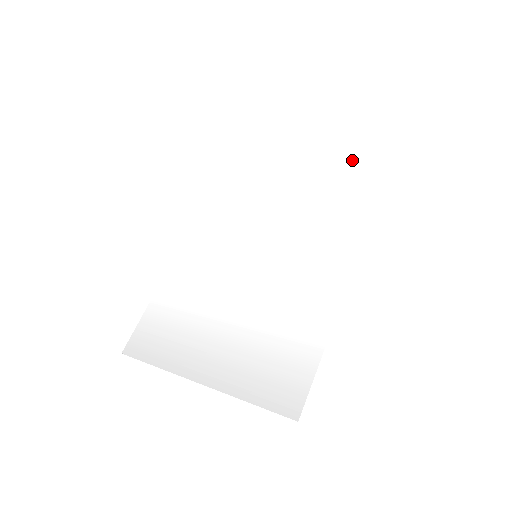
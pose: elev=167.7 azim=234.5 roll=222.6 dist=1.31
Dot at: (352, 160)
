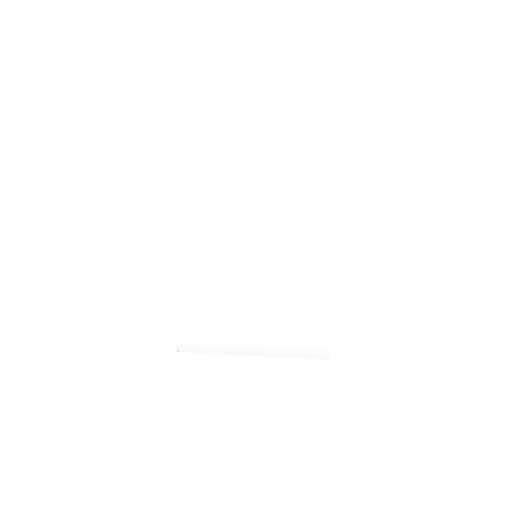
Dot at: (304, 163)
